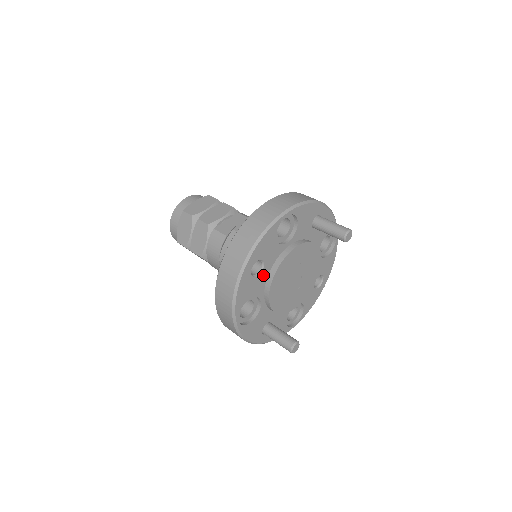
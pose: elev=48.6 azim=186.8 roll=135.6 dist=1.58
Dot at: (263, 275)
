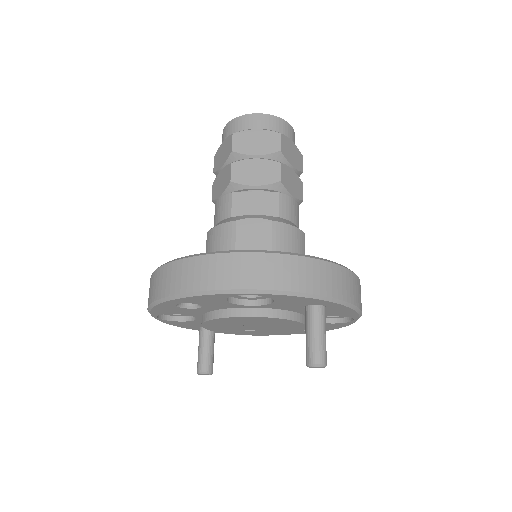
Dot at: (200, 309)
